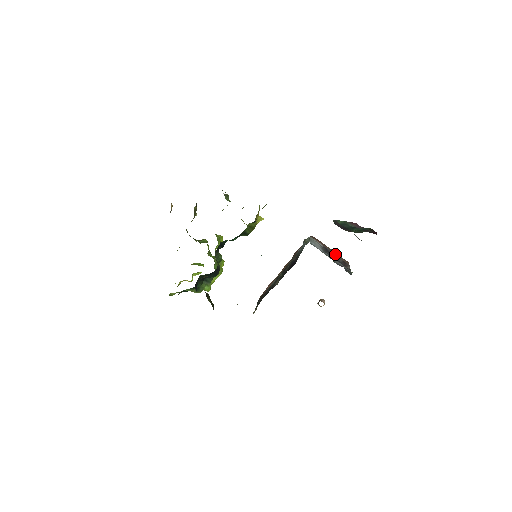
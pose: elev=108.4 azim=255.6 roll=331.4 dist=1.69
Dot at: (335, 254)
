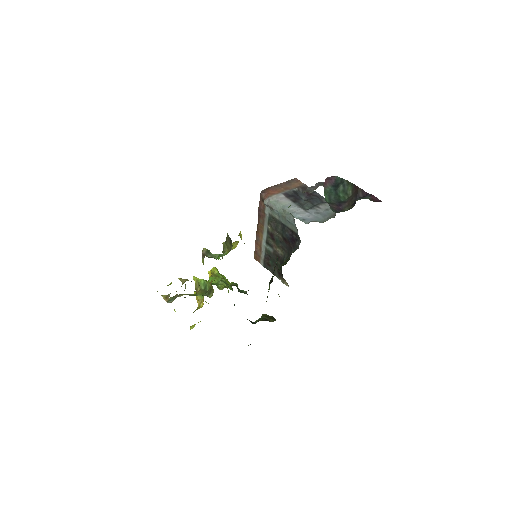
Dot at: (293, 190)
